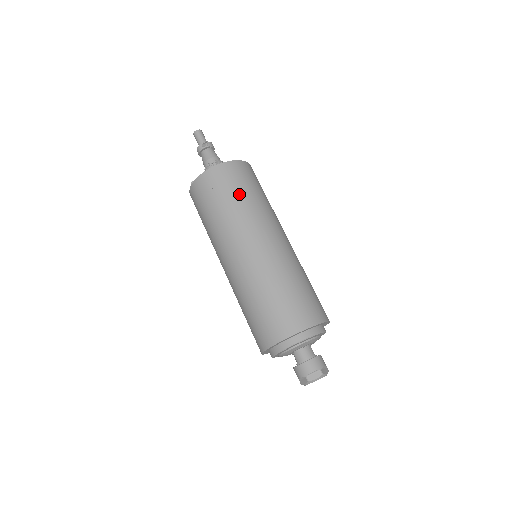
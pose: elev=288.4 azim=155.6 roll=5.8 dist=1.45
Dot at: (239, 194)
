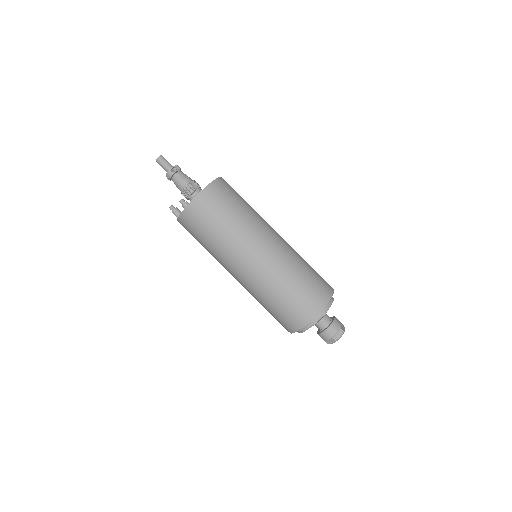
Dot at: (232, 211)
